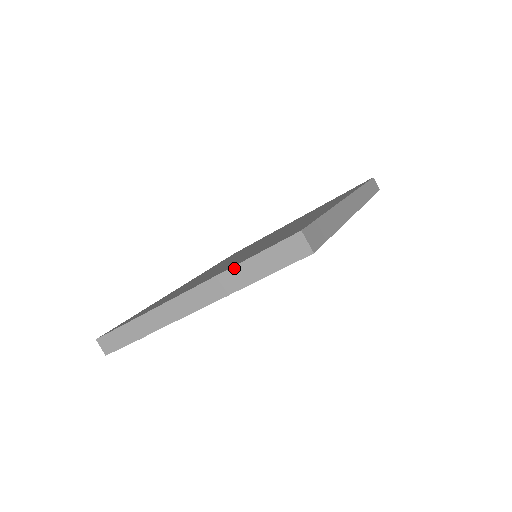
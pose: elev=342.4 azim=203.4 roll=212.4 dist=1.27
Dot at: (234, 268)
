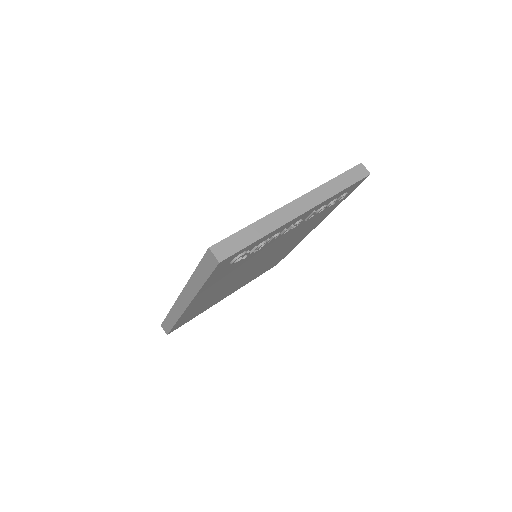
Dot at: (329, 182)
